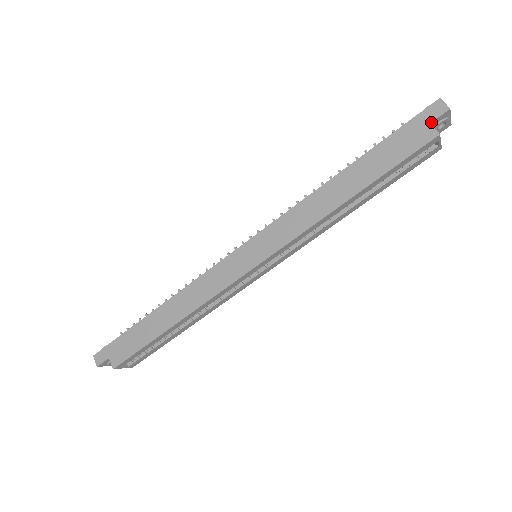
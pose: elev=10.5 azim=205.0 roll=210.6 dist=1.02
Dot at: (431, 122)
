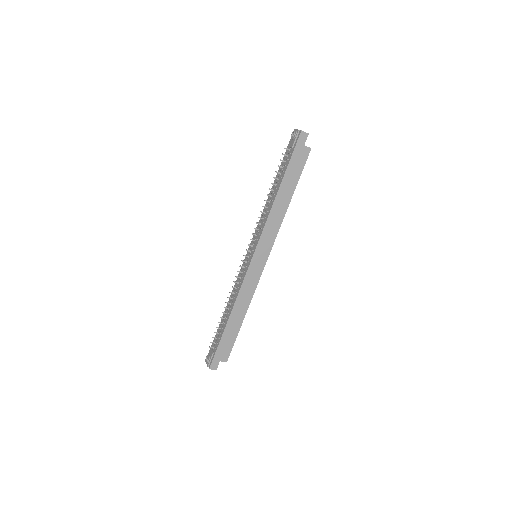
Dot at: (304, 145)
